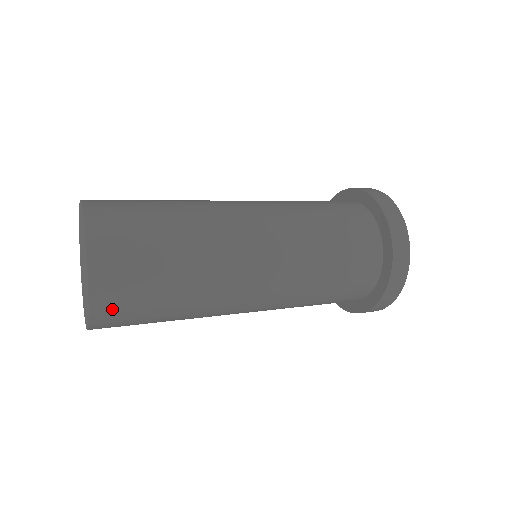
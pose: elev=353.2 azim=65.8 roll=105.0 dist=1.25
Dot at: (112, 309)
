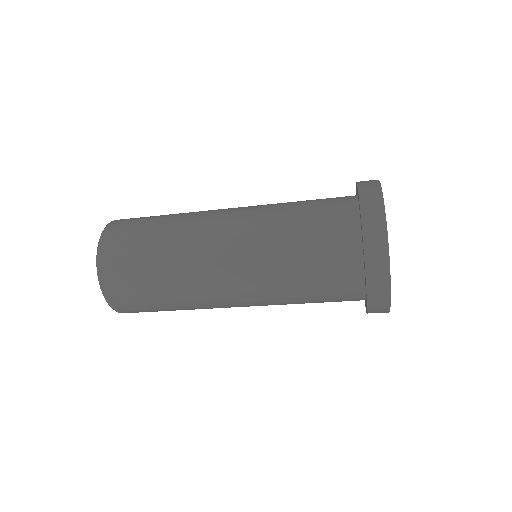
Dot at: (130, 310)
